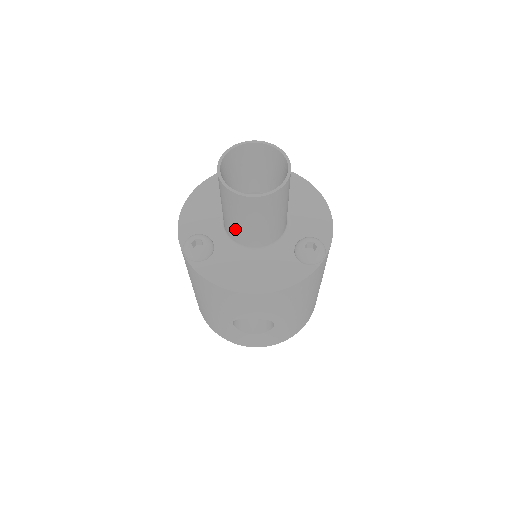
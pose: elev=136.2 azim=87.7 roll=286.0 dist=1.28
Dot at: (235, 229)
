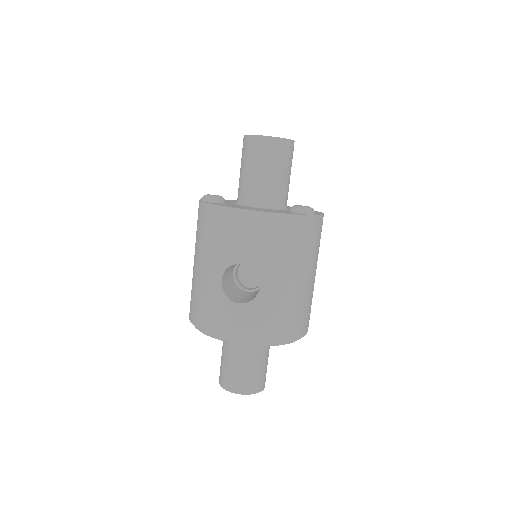
Dot at: (246, 182)
